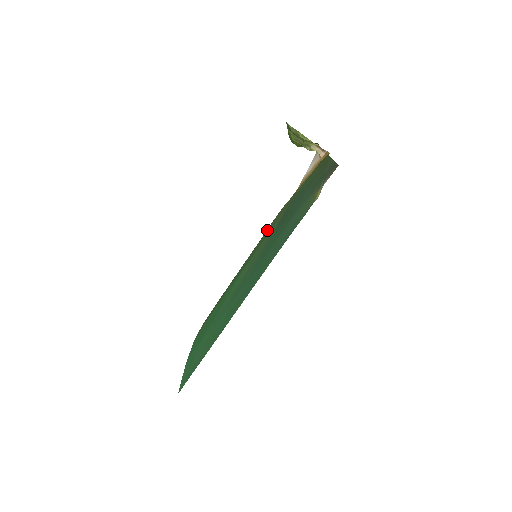
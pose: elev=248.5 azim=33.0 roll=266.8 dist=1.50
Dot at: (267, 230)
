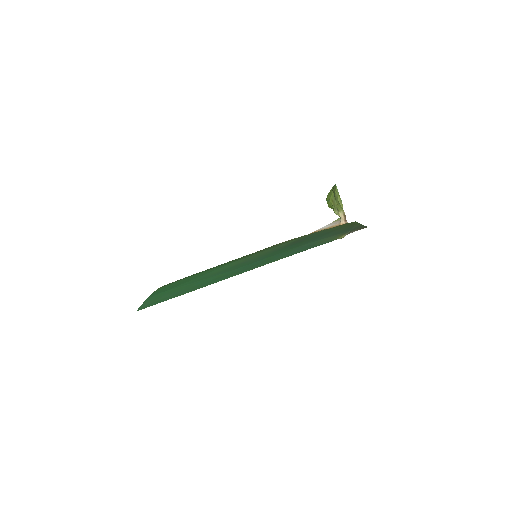
Dot at: occluded
